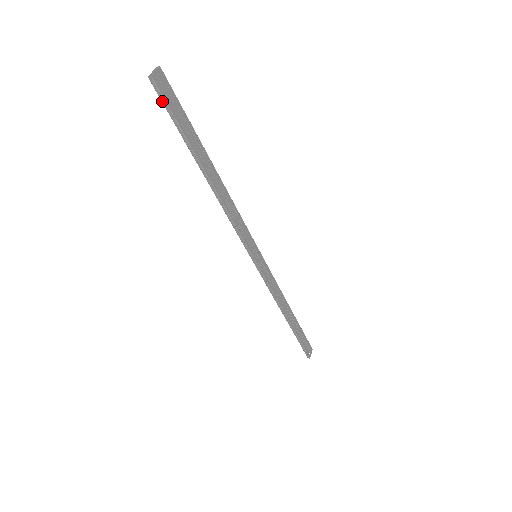
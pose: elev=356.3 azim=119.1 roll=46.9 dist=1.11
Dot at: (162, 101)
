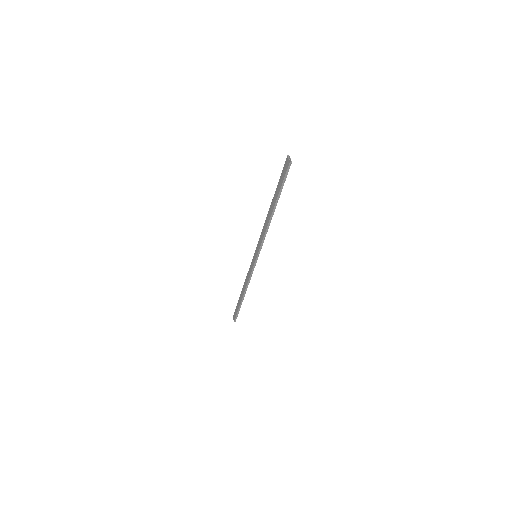
Dot at: (286, 174)
